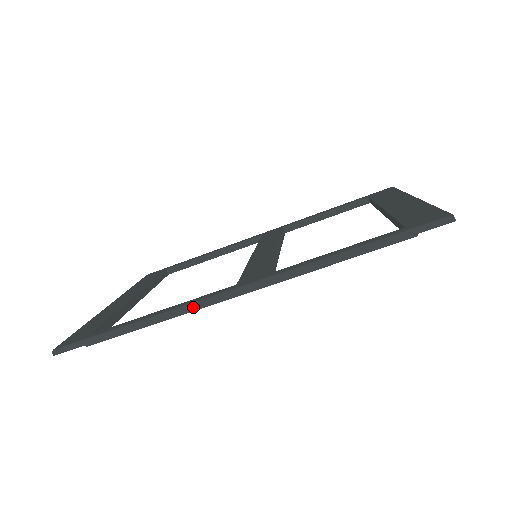
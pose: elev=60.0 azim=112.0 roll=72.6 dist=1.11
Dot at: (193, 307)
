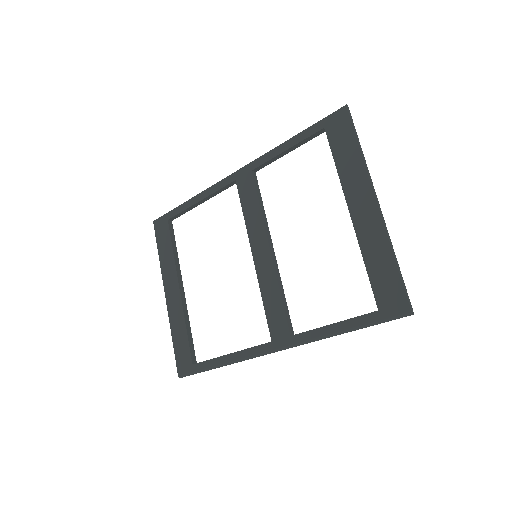
Dot at: occluded
